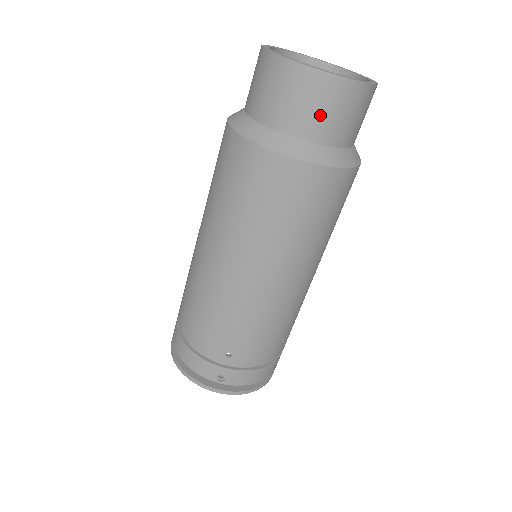
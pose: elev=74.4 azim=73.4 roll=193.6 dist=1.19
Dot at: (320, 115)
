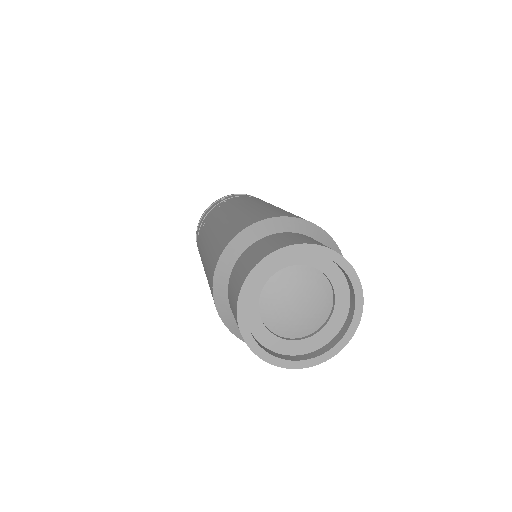
Dot at: occluded
